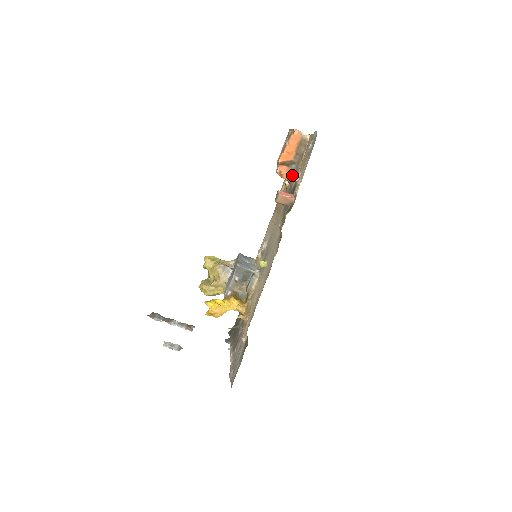
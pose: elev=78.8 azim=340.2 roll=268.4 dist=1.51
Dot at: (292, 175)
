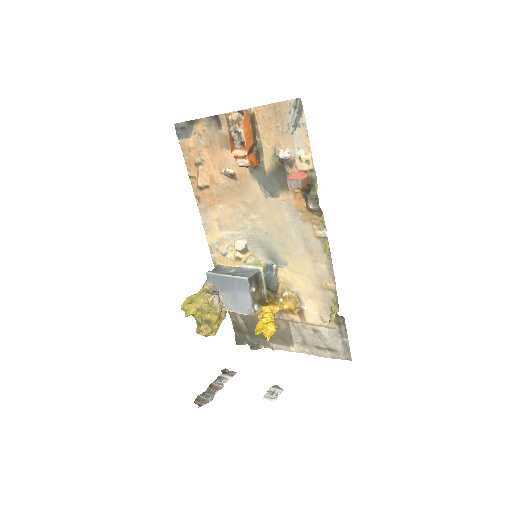
Dot at: (258, 158)
